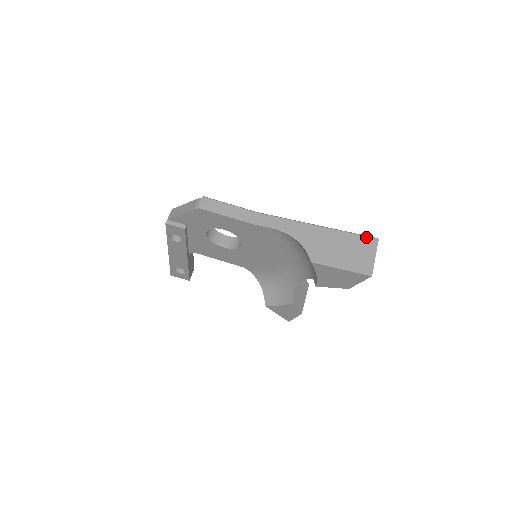
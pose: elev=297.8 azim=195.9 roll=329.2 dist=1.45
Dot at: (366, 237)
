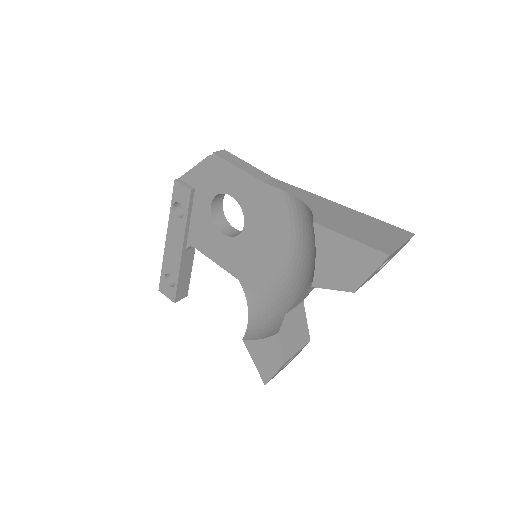
Dot at: (399, 228)
